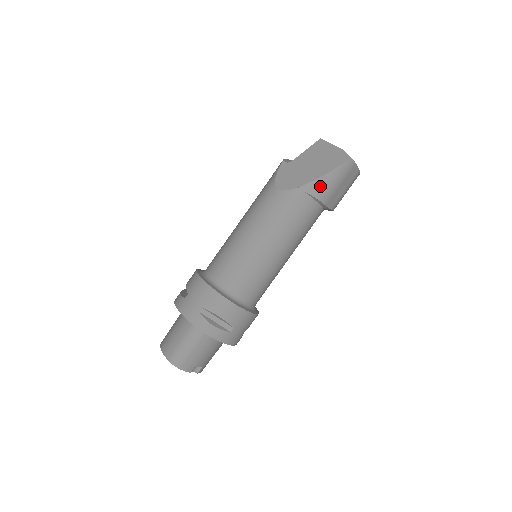
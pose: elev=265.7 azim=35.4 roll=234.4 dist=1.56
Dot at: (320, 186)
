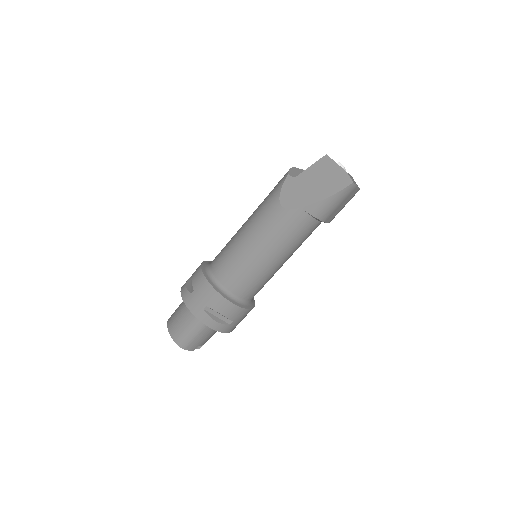
Dot at: (321, 208)
